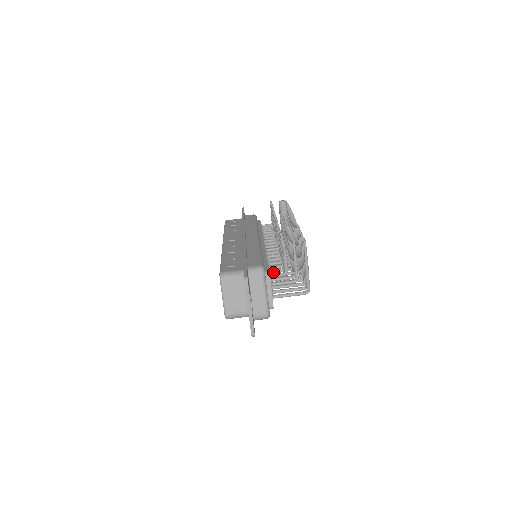
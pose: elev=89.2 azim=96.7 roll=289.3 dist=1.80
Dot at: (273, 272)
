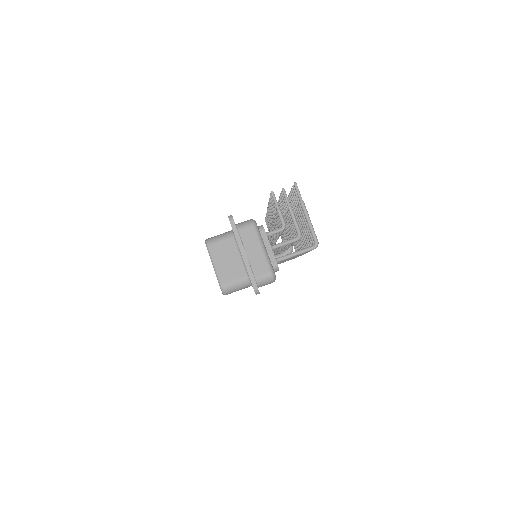
Dot at: occluded
